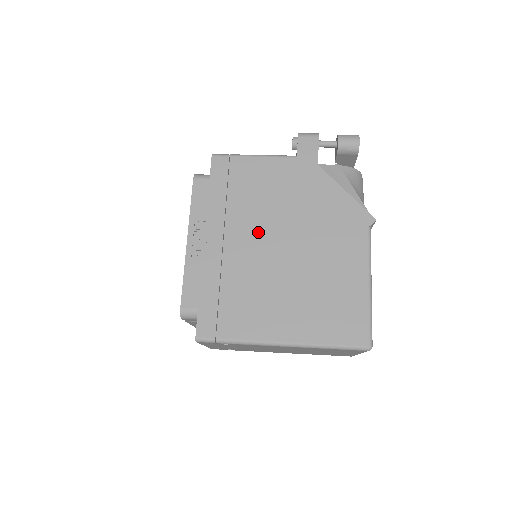
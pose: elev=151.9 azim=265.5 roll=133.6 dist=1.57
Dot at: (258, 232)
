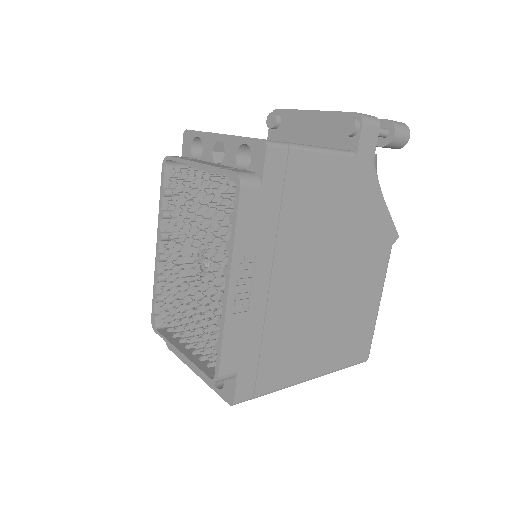
Dot at: (306, 263)
